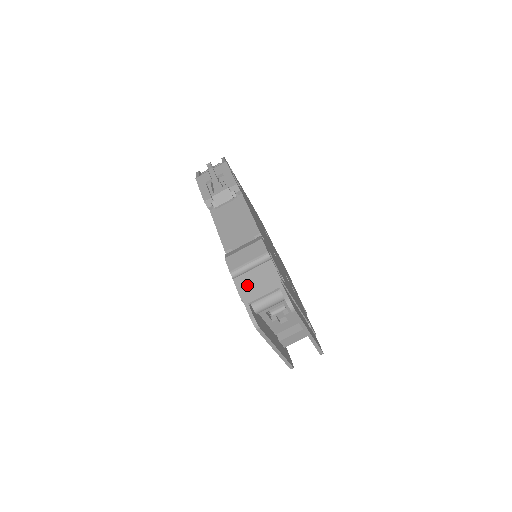
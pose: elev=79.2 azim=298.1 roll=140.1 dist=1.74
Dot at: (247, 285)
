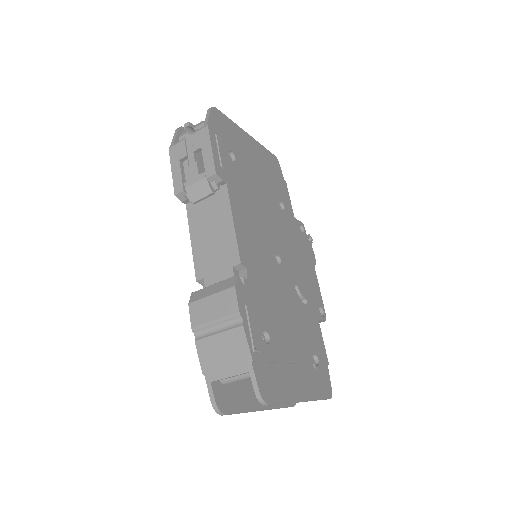
Dot at: (210, 355)
